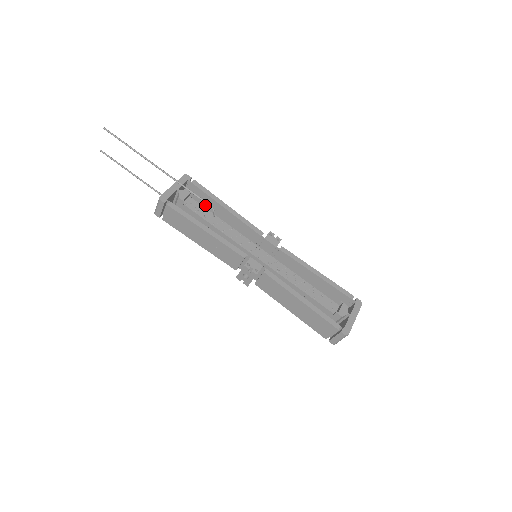
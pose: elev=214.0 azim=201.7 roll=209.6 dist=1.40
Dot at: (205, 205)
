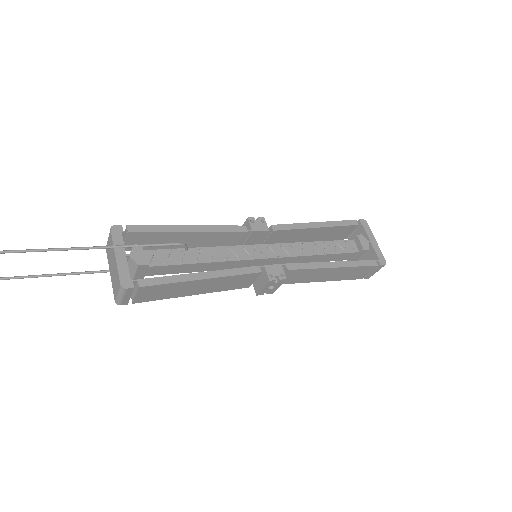
Dot at: (157, 243)
